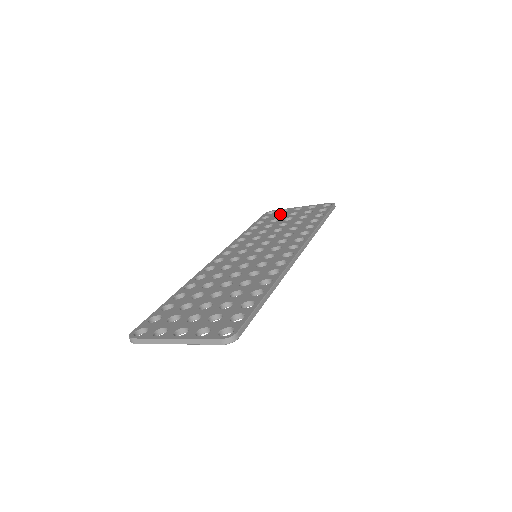
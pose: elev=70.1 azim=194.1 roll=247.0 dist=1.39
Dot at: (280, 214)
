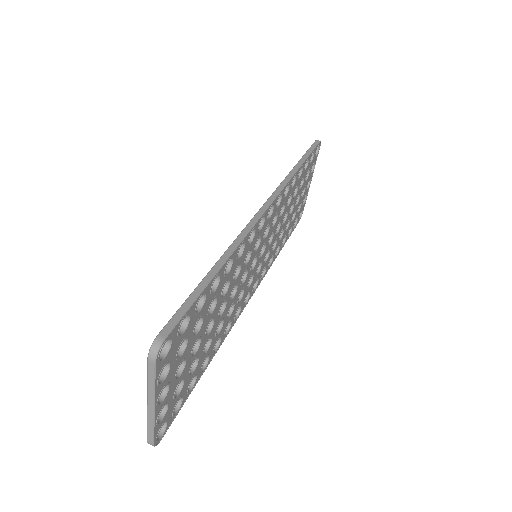
Dot at: occluded
